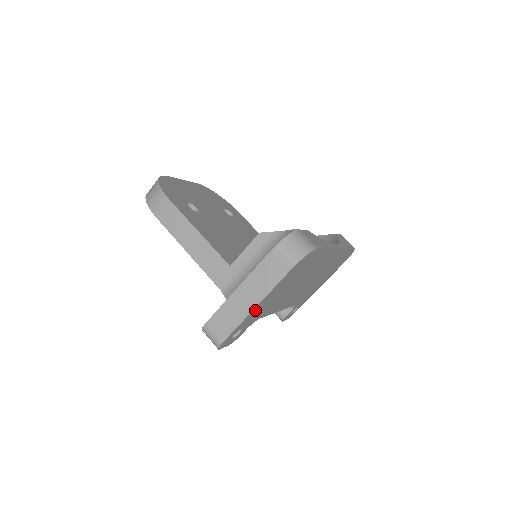
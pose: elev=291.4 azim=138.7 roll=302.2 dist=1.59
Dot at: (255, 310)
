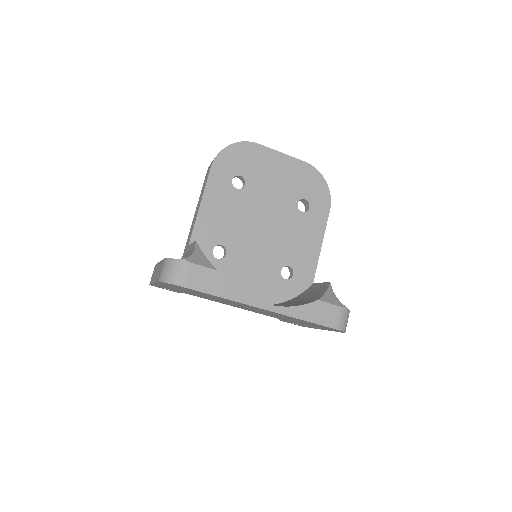
Dot at: (160, 285)
